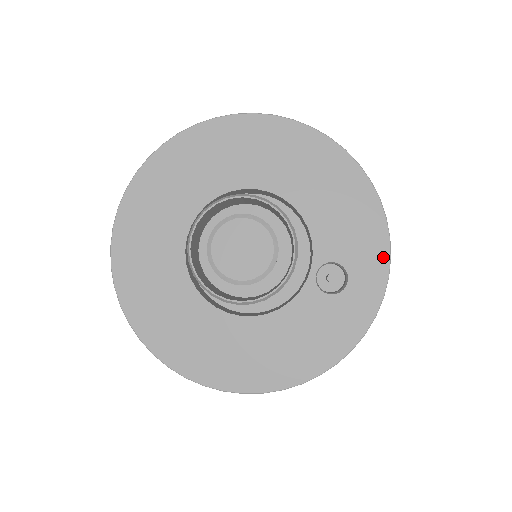
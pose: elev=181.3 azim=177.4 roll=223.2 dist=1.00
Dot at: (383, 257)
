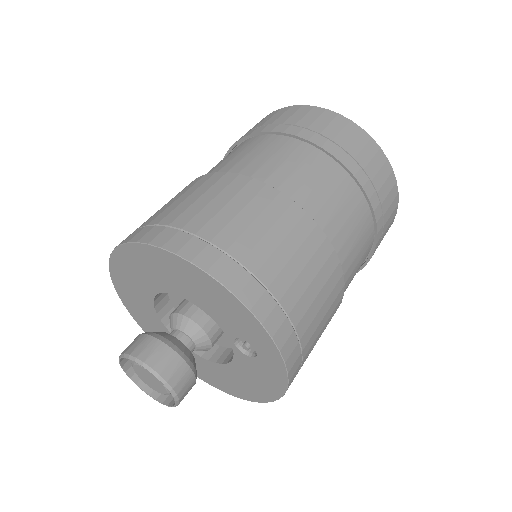
Dot at: (266, 337)
